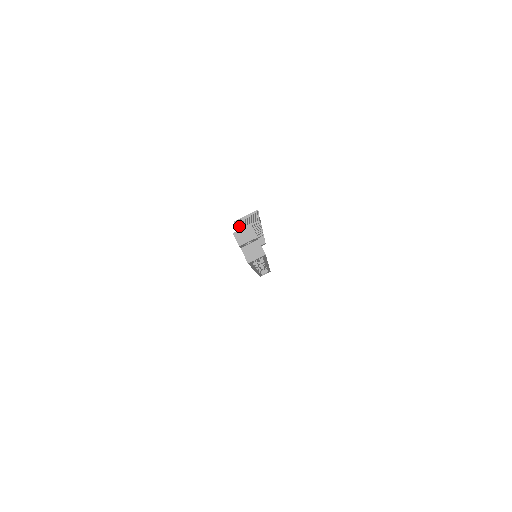
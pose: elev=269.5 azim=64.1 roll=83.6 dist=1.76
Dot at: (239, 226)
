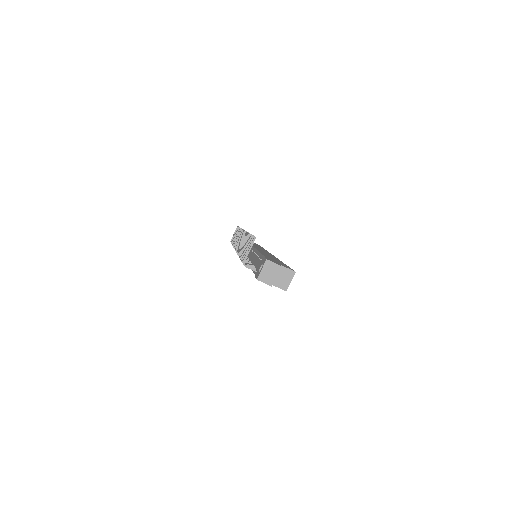
Dot at: (241, 257)
